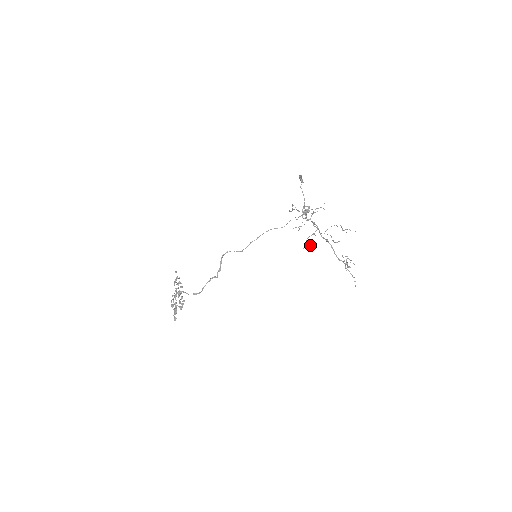
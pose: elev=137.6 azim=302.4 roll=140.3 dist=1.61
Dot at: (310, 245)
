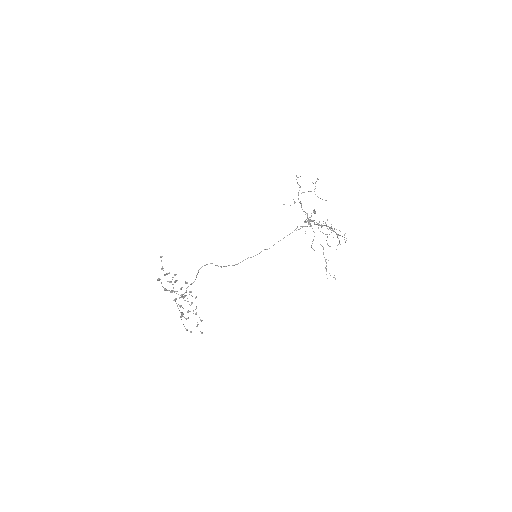
Dot at: occluded
